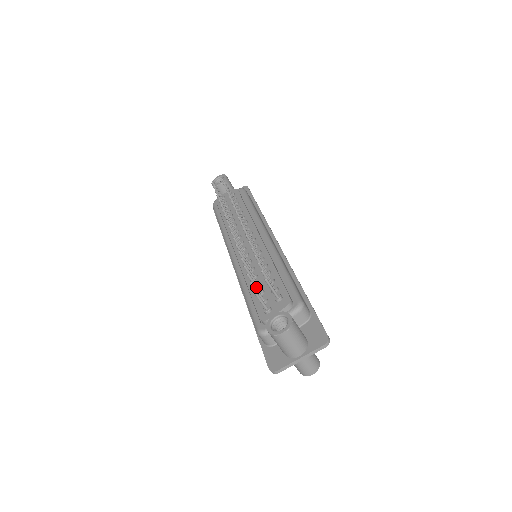
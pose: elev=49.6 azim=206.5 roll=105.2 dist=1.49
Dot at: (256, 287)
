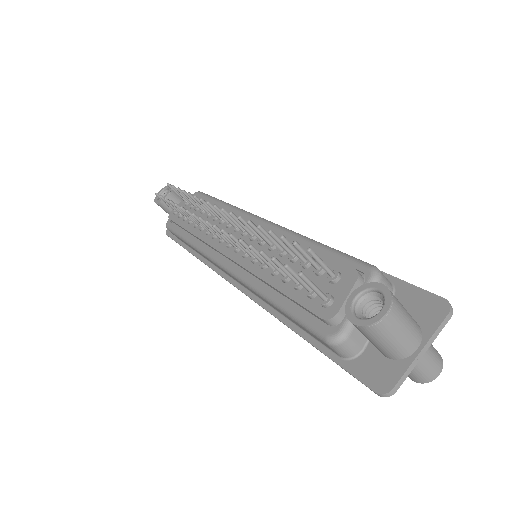
Dot at: (291, 277)
